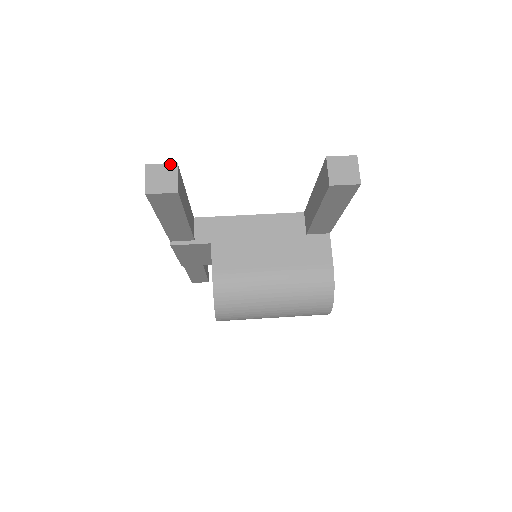
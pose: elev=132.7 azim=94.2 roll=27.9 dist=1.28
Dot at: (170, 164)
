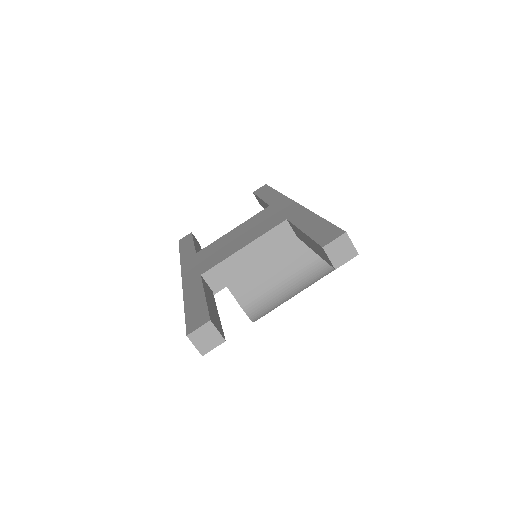
Dot at: (205, 325)
